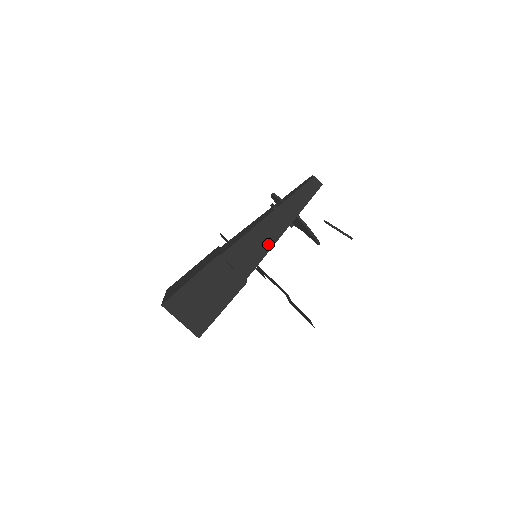
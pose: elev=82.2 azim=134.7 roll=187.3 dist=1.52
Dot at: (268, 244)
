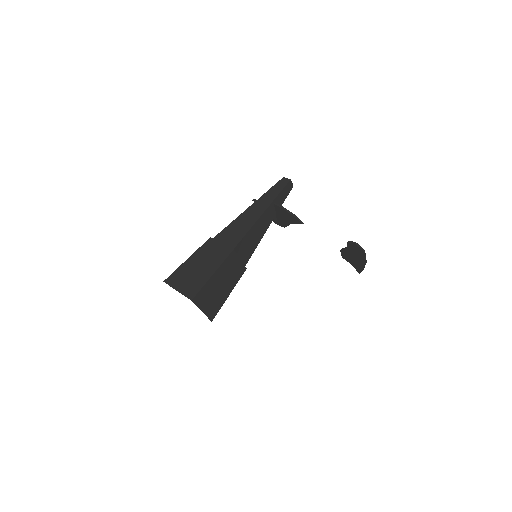
Dot at: (251, 223)
